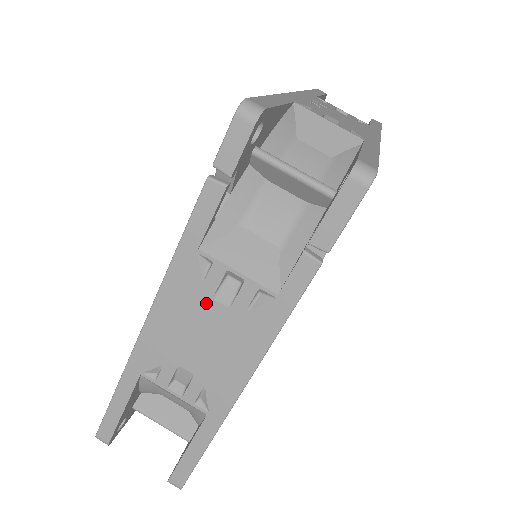
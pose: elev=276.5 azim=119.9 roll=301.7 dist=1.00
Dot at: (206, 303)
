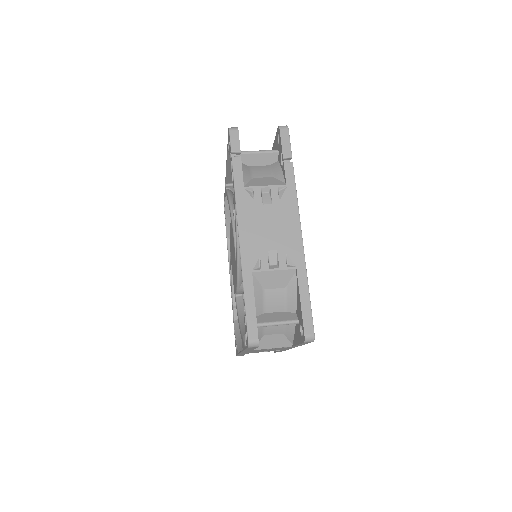
Dot at: (261, 209)
